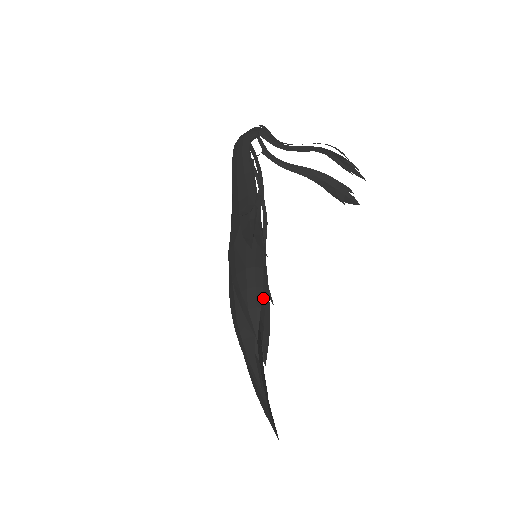
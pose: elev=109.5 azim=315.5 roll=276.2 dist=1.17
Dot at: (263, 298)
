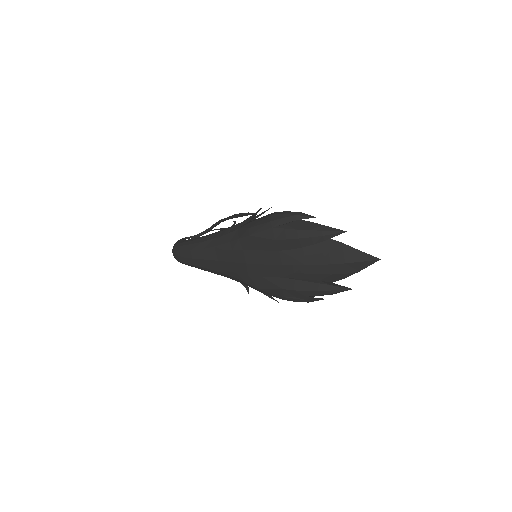
Dot at: occluded
